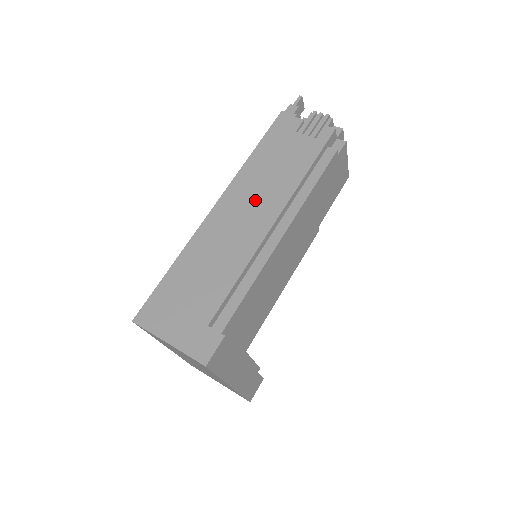
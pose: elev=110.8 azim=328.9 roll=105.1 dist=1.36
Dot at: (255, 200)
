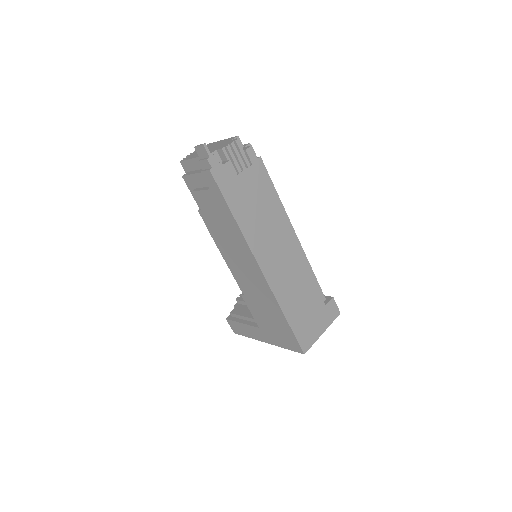
Dot at: (273, 239)
